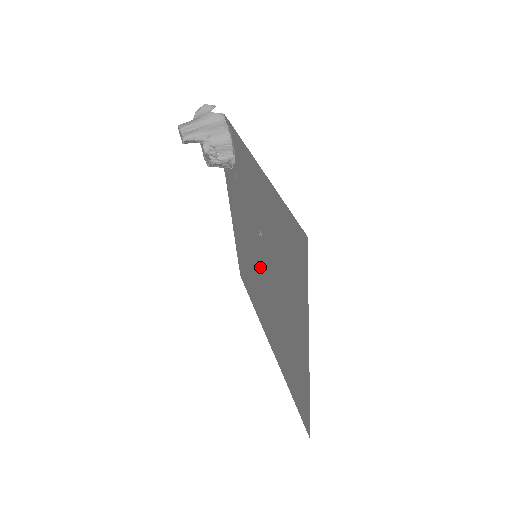
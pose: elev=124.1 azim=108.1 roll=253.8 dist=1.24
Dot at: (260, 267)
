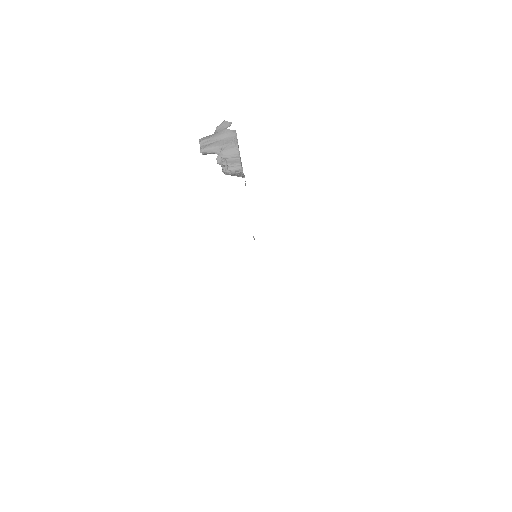
Dot at: occluded
